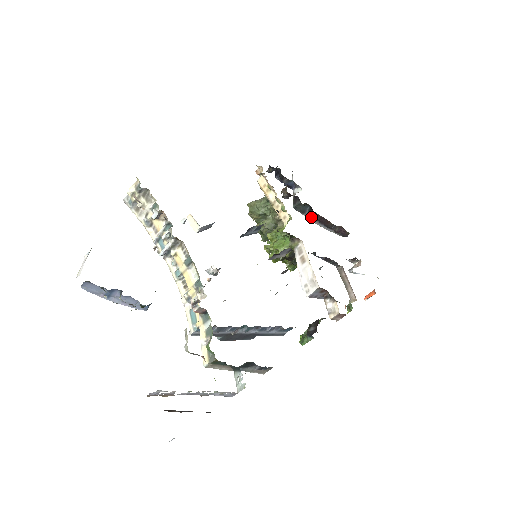
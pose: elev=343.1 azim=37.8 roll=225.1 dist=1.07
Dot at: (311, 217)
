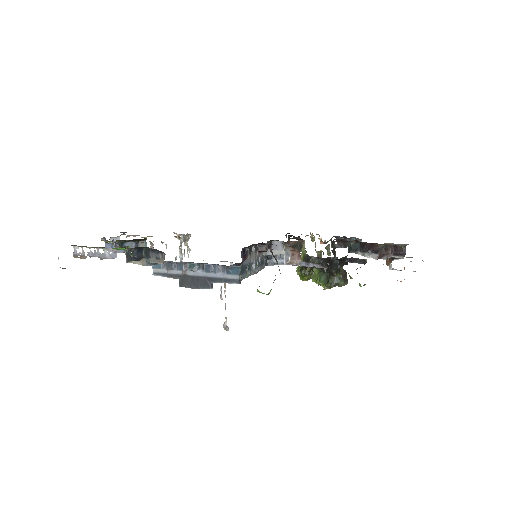
Dot at: (363, 251)
